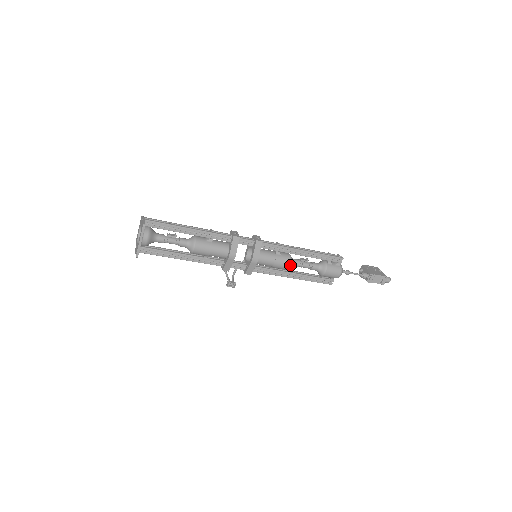
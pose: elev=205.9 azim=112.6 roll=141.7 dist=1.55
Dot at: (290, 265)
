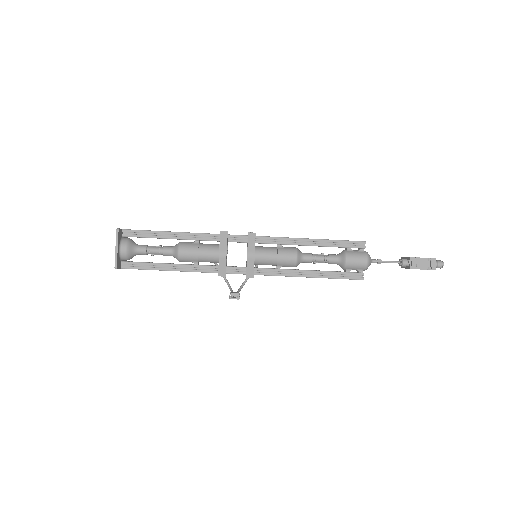
Dot at: (298, 258)
